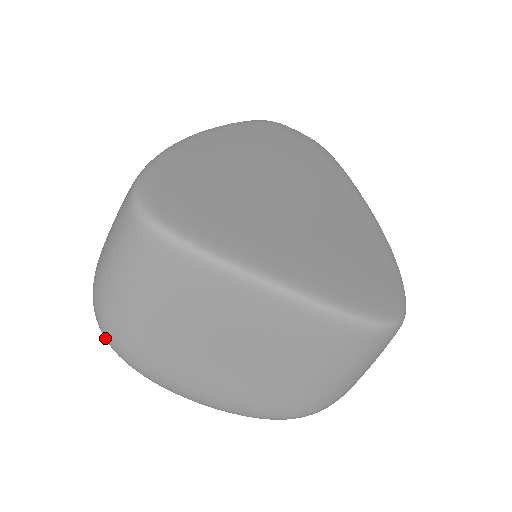
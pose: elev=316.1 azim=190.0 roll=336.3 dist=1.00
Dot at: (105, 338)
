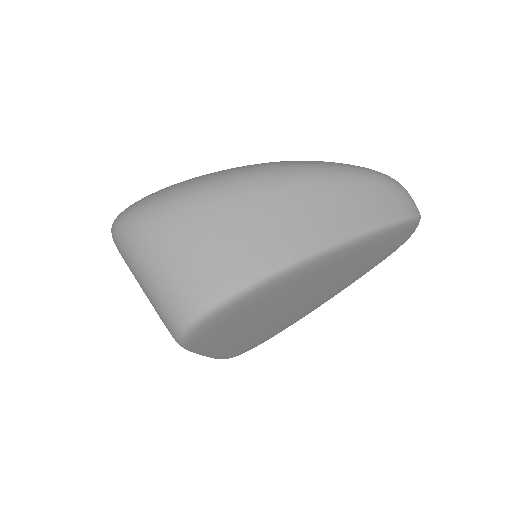
Dot at: (112, 230)
